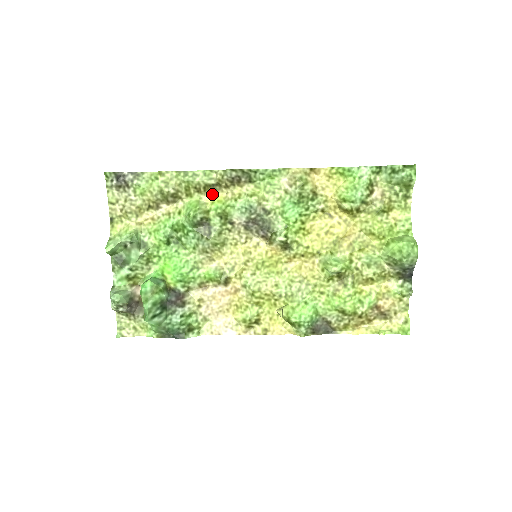
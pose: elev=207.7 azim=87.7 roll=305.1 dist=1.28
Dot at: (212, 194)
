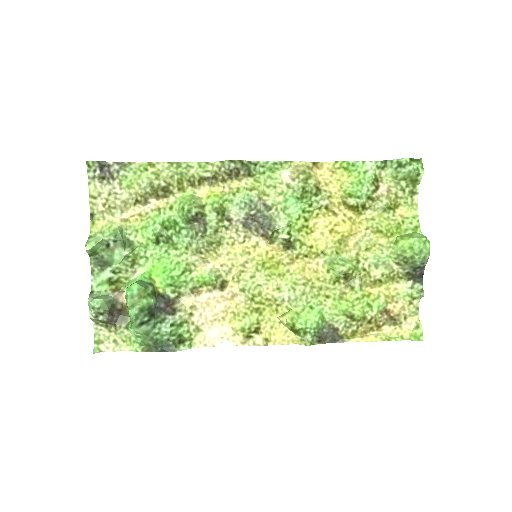
Dot at: (207, 188)
